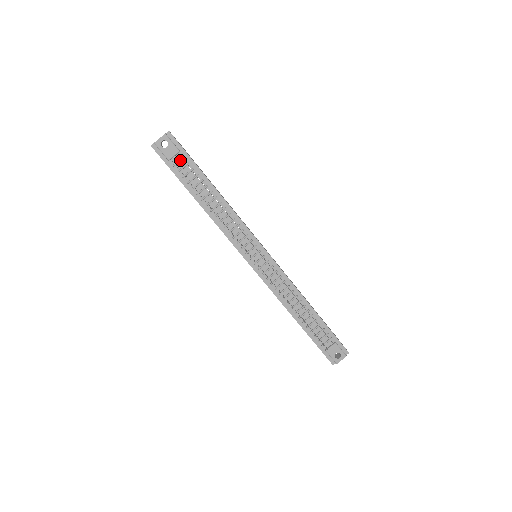
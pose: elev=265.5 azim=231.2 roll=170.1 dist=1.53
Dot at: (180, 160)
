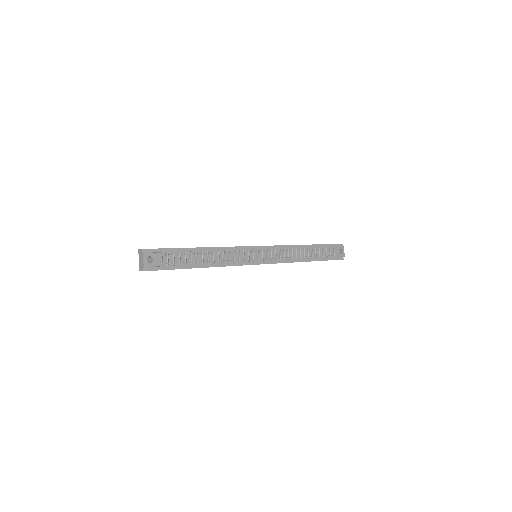
Dot at: (168, 257)
